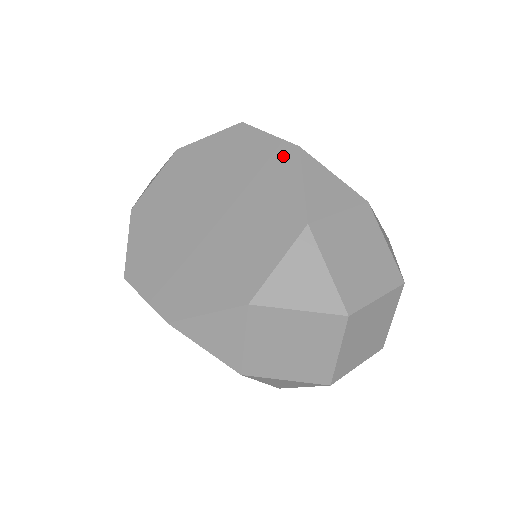
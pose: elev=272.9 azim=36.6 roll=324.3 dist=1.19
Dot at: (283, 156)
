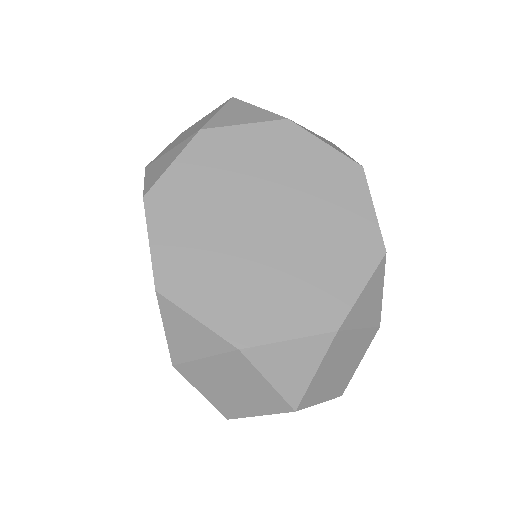
Dot at: (368, 245)
